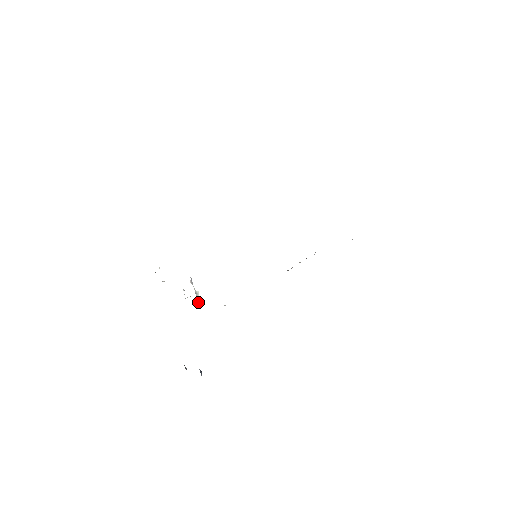
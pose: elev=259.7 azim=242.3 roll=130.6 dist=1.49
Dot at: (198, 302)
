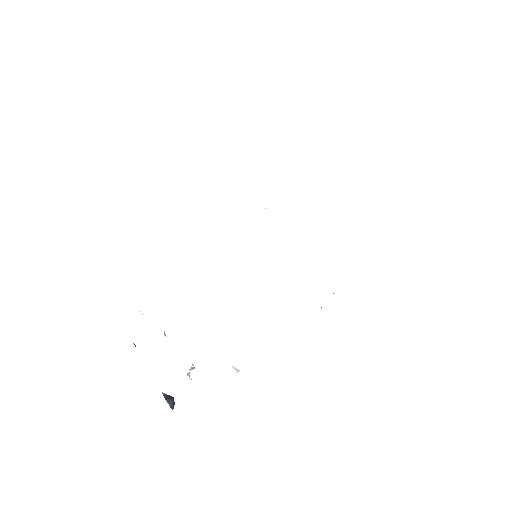
Dot at: occluded
